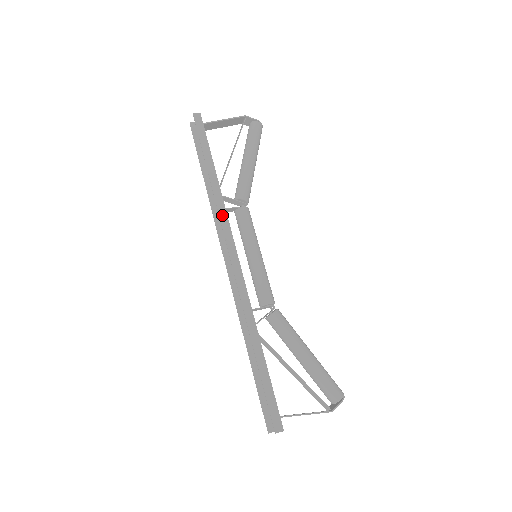
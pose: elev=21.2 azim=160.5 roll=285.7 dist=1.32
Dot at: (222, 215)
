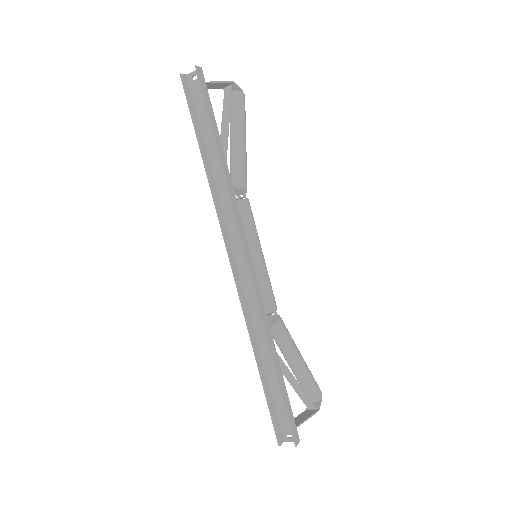
Dot at: (235, 208)
